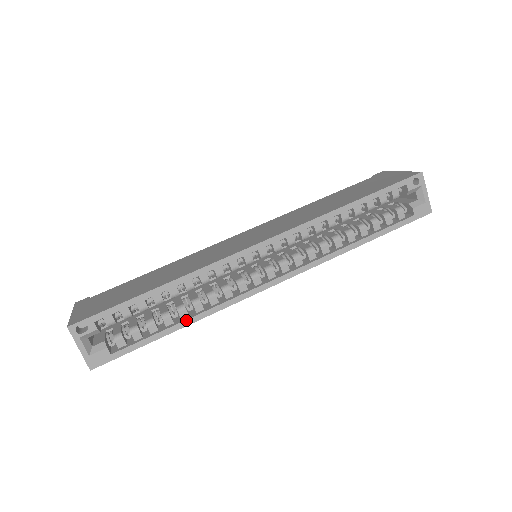
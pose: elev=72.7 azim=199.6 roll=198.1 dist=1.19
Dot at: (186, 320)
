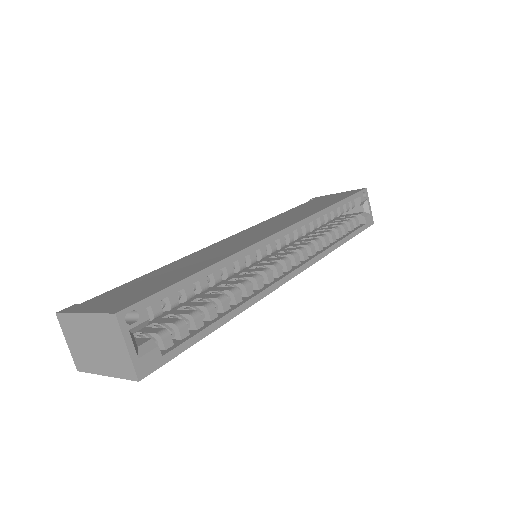
Dot at: (232, 311)
